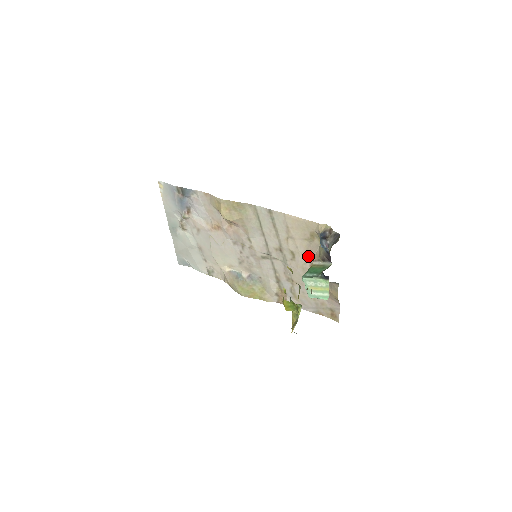
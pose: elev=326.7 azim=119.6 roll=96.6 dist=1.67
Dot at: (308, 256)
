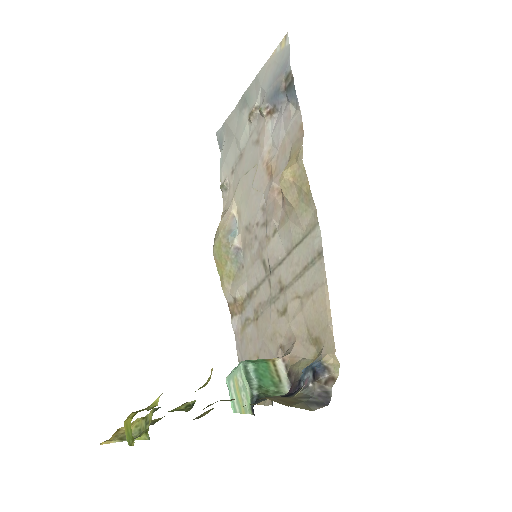
Dot at: (290, 339)
